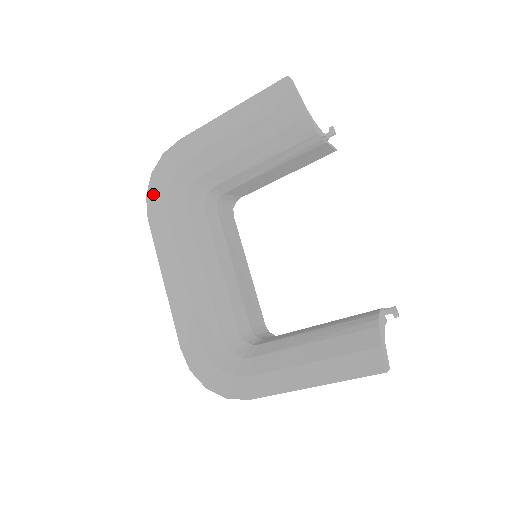
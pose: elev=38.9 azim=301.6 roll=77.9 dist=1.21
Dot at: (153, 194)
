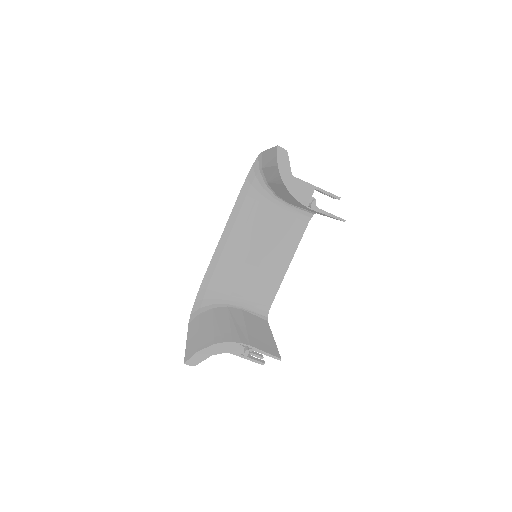
Dot at: (249, 178)
